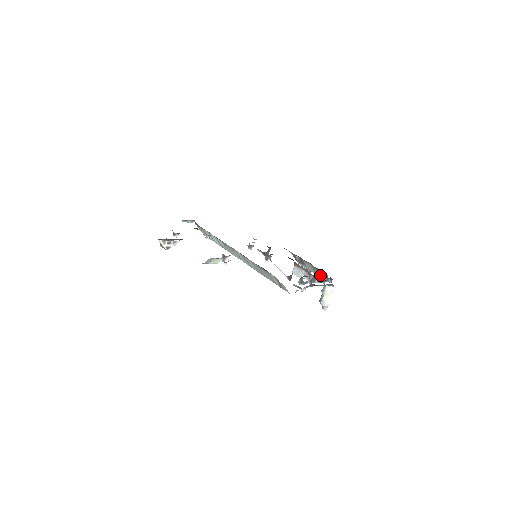
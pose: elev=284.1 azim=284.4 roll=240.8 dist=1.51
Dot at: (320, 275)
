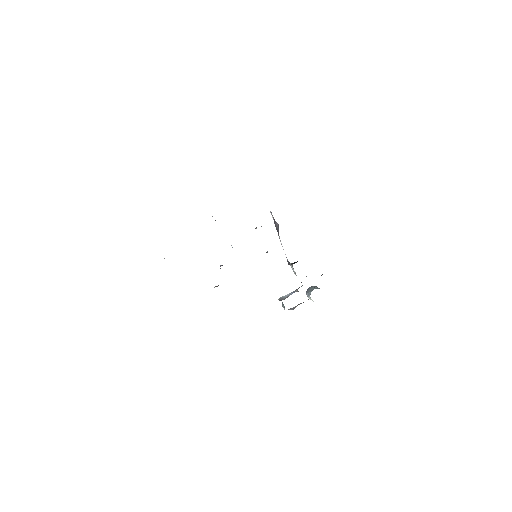
Dot at: occluded
